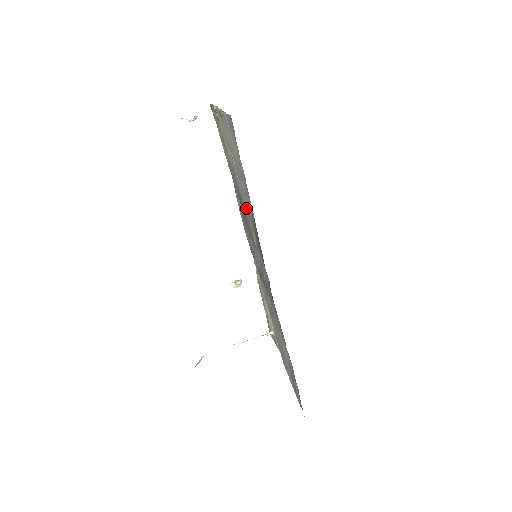
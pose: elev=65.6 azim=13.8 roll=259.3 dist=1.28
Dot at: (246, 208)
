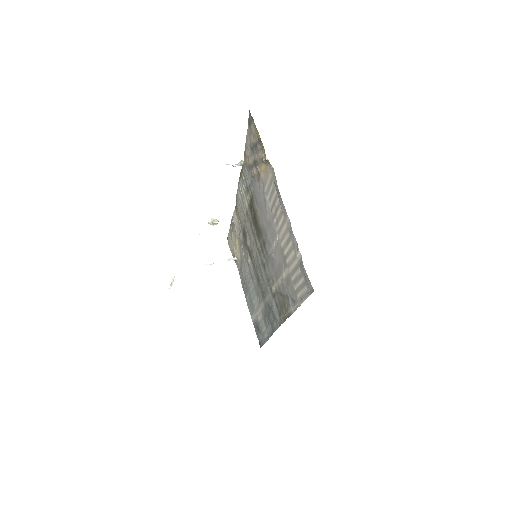
Dot at: (274, 268)
